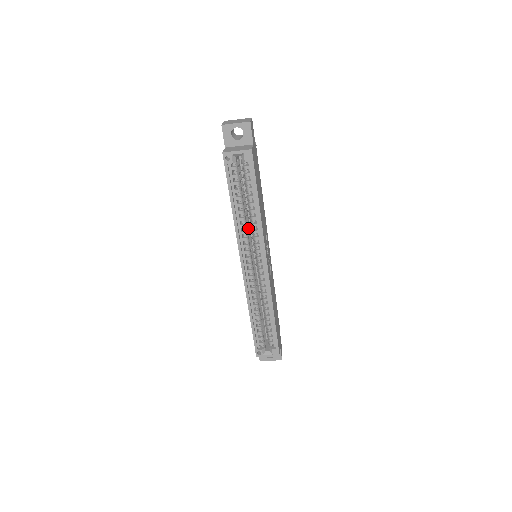
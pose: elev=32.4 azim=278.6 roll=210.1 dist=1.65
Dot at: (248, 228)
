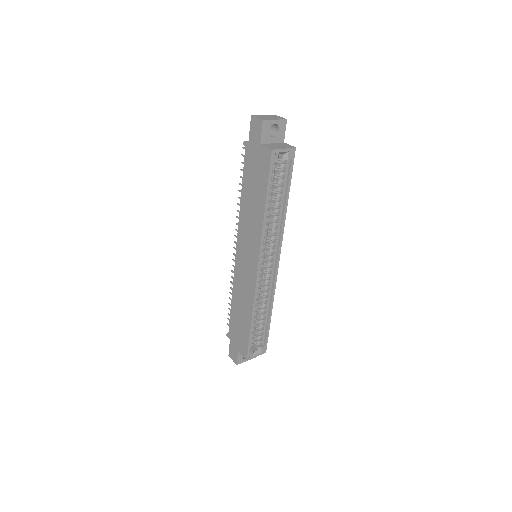
Dot at: (266, 228)
